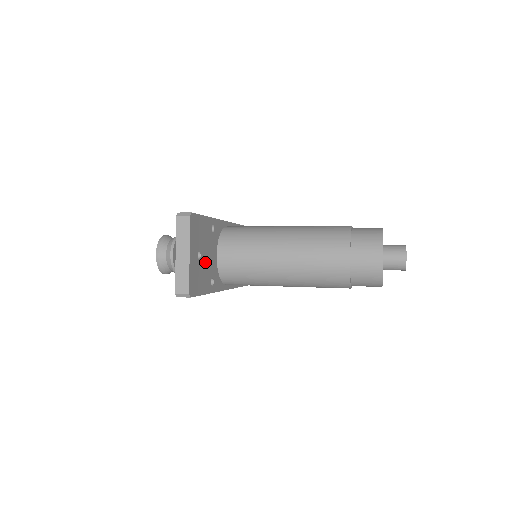
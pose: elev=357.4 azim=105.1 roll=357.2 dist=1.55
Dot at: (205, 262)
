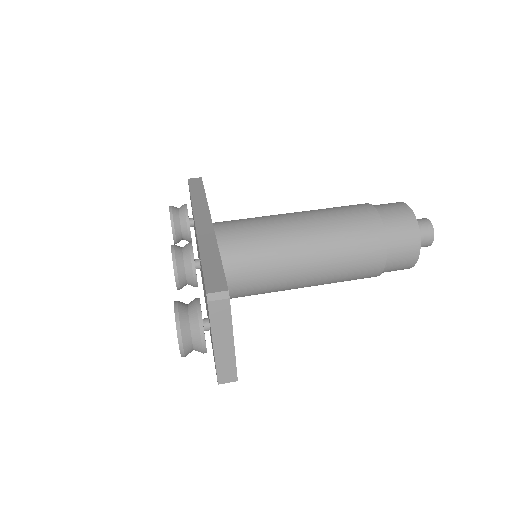
Dot at: occluded
